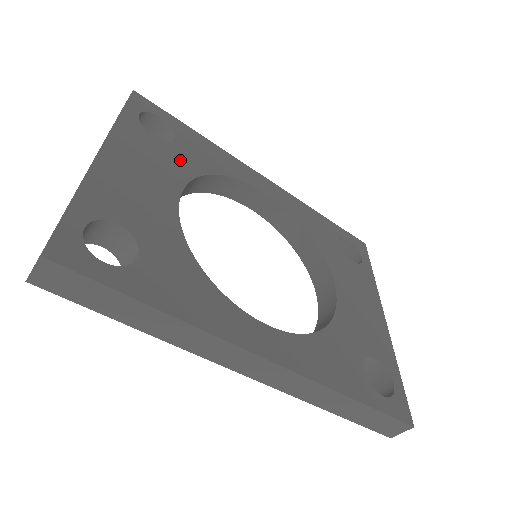
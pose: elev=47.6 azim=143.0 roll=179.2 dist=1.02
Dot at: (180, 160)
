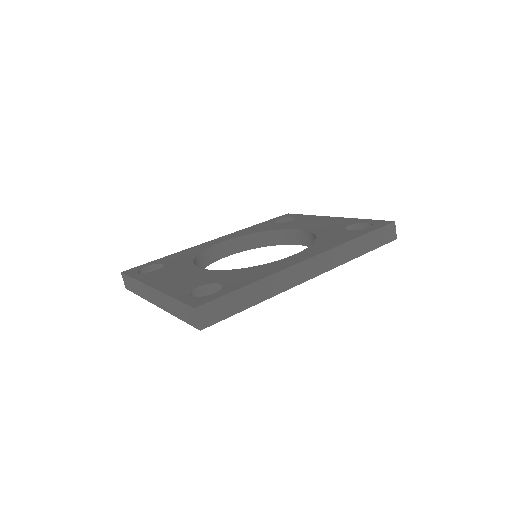
Dot at: (178, 265)
